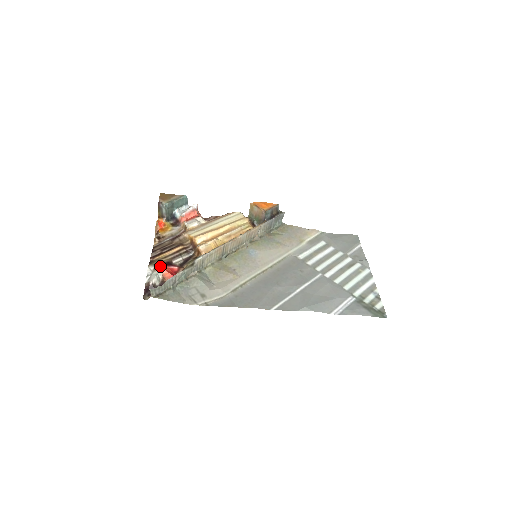
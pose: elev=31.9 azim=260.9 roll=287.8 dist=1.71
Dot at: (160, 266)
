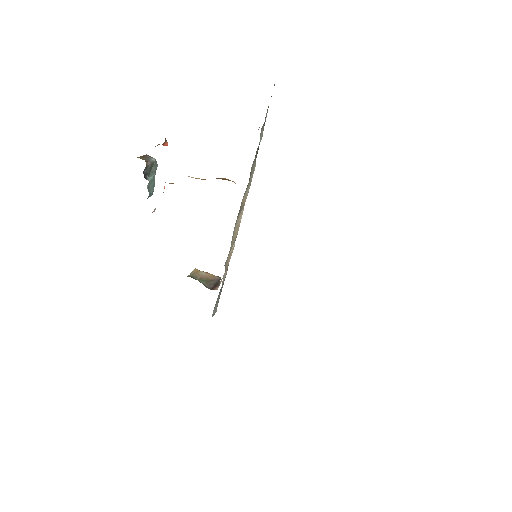
Dot at: occluded
